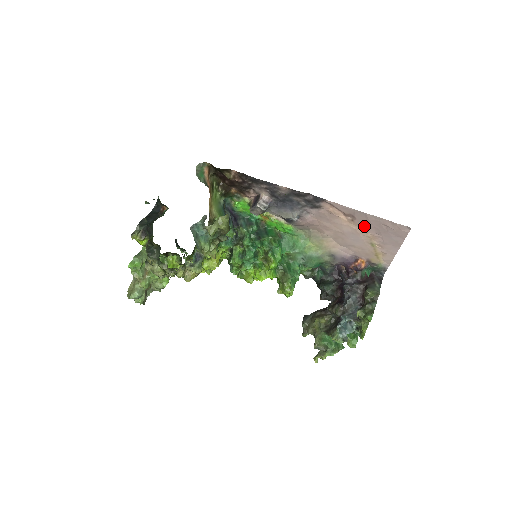
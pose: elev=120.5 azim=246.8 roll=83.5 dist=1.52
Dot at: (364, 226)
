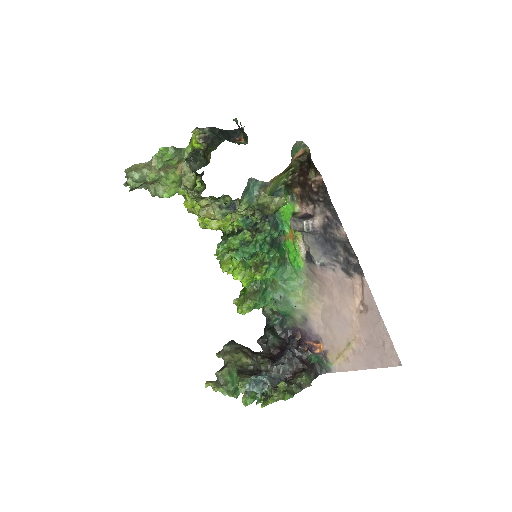
Dot at: (364, 325)
